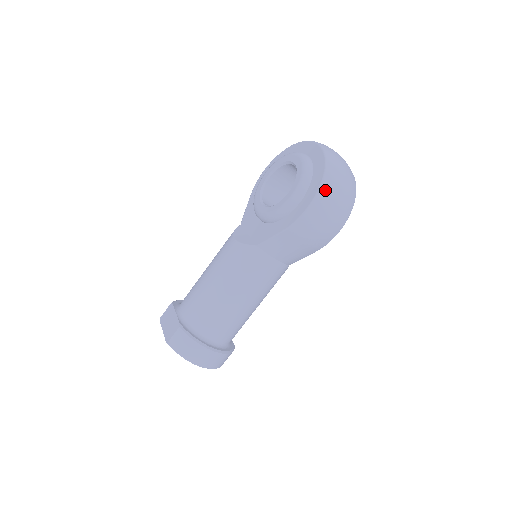
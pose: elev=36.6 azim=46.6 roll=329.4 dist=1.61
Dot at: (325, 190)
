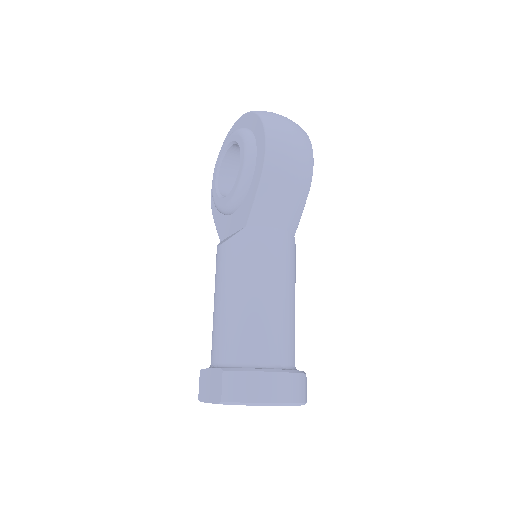
Dot at: (270, 124)
